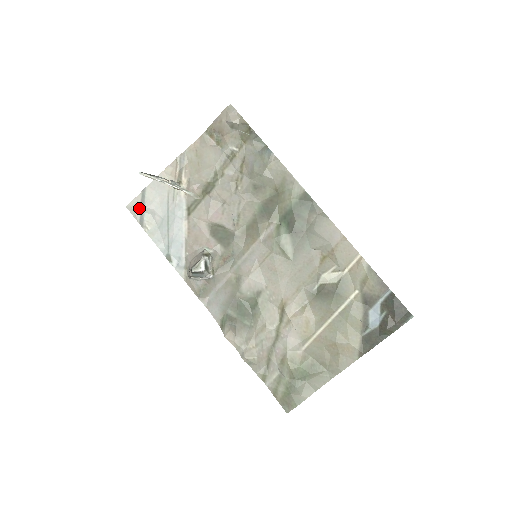
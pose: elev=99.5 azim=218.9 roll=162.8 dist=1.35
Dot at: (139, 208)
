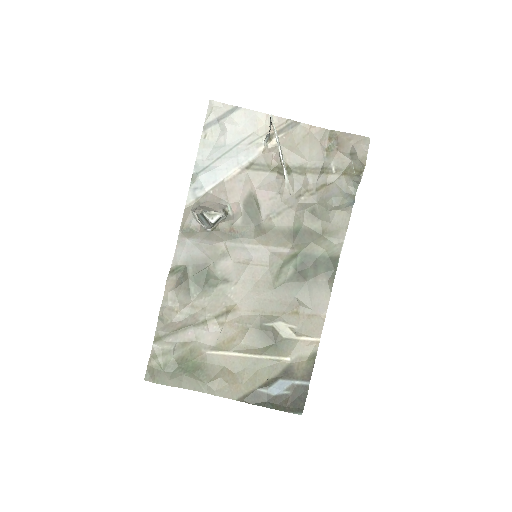
Dot at: (218, 114)
